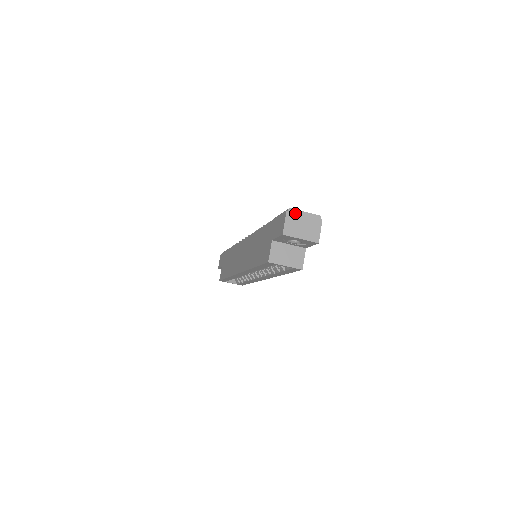
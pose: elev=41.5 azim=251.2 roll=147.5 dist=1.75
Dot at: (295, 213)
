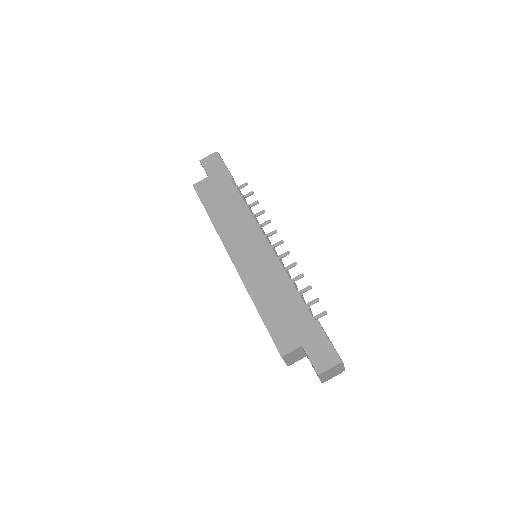
Dot at: (340, 366)
